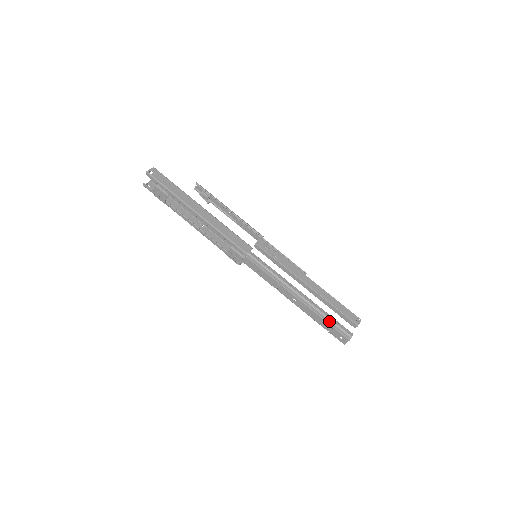
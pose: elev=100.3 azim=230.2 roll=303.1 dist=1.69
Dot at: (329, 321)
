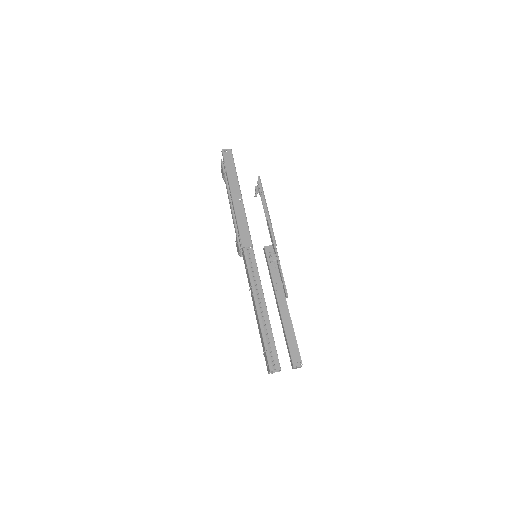
Dot at: (266, 343)
